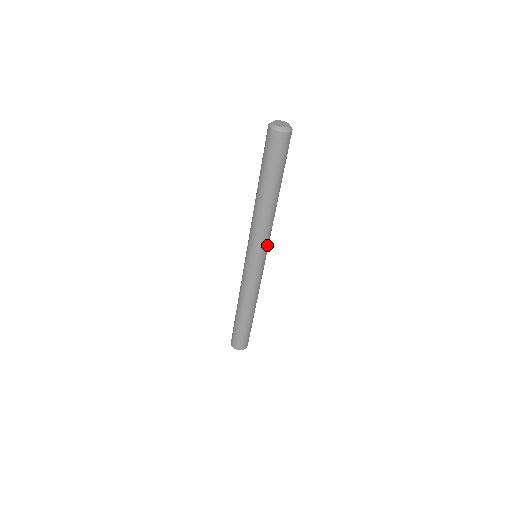
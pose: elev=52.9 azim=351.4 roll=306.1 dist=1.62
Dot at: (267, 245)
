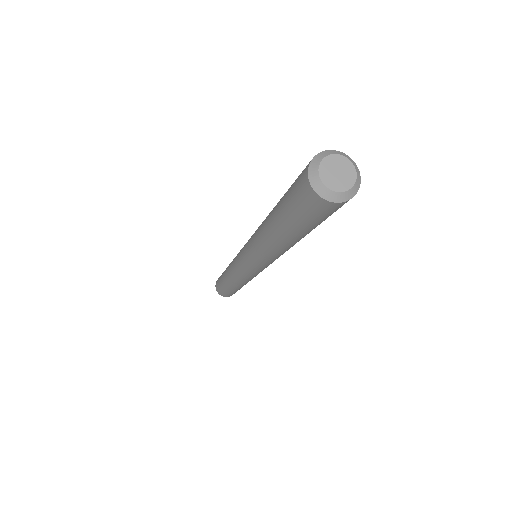
Dot at: occluded
